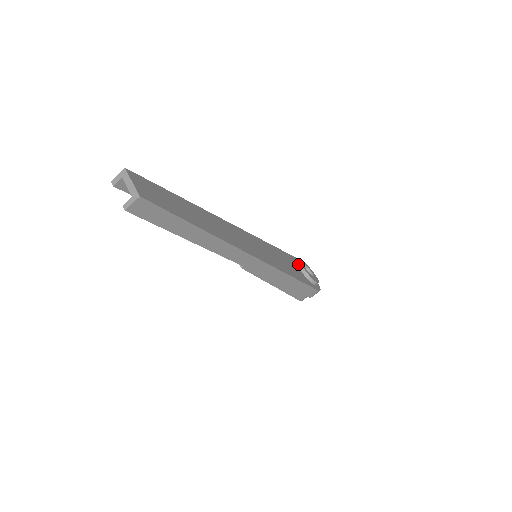
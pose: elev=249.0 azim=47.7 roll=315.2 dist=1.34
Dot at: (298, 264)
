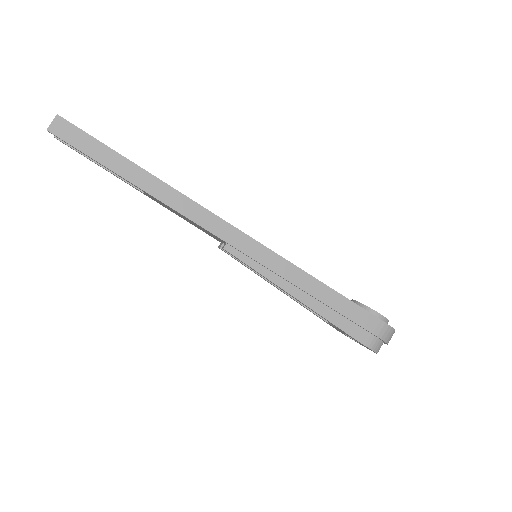
Dot at: occluded
